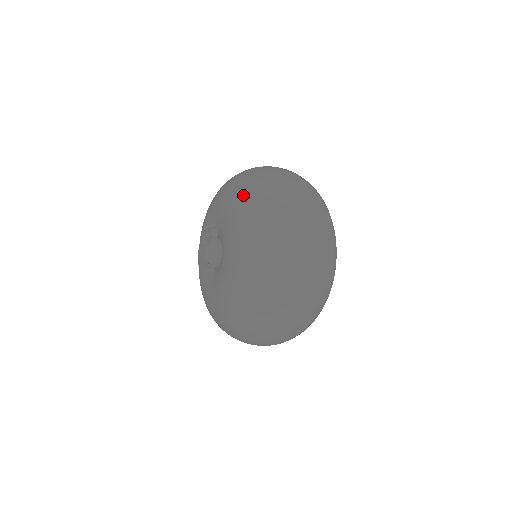
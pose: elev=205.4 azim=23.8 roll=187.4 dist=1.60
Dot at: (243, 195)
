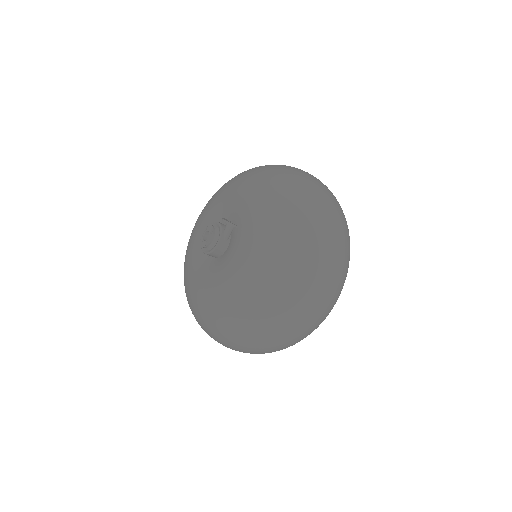
Dot at: (277, 235)
